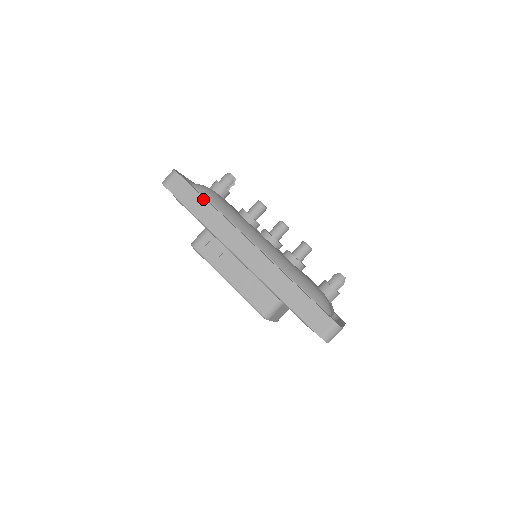
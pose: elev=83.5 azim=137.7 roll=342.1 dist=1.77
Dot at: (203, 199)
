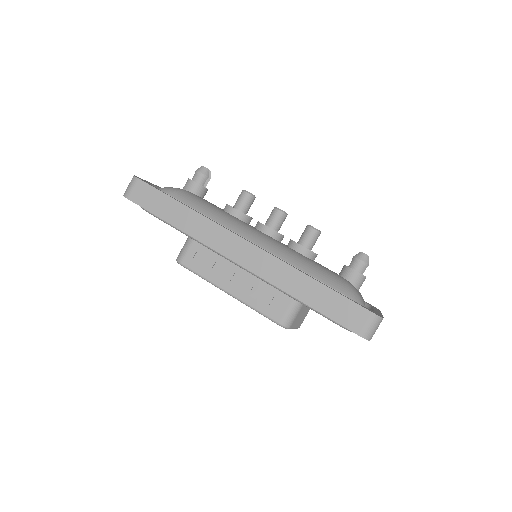
Dot at: (176, 202)
